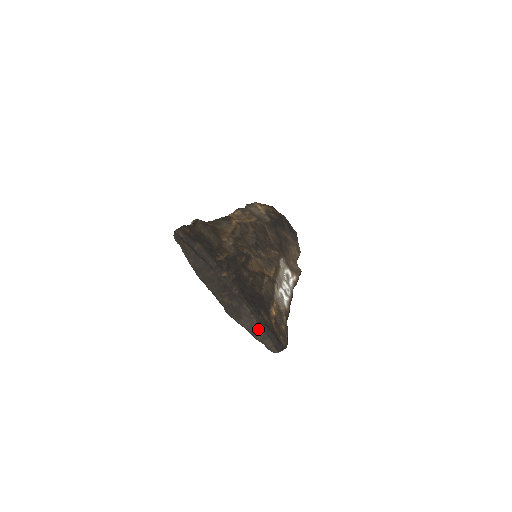
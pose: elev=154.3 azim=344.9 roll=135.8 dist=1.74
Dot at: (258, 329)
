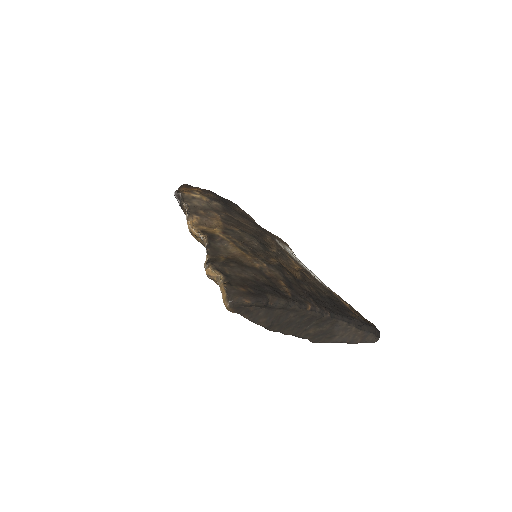
Dot at: (358, 334)
